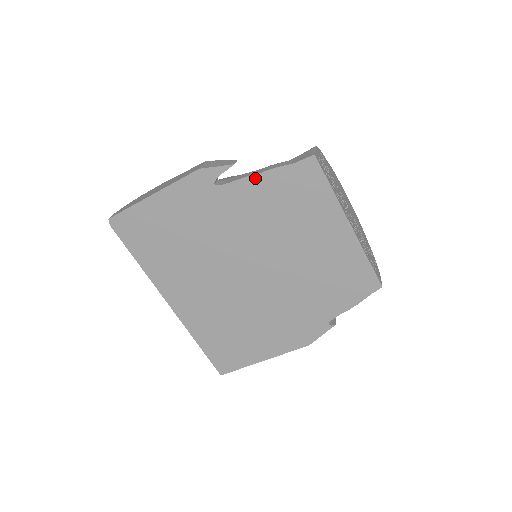
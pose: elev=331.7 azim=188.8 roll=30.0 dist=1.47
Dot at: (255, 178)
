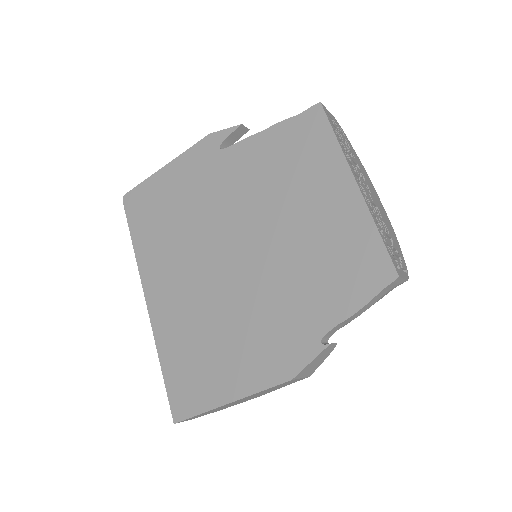
Dot at: (258, 136)
